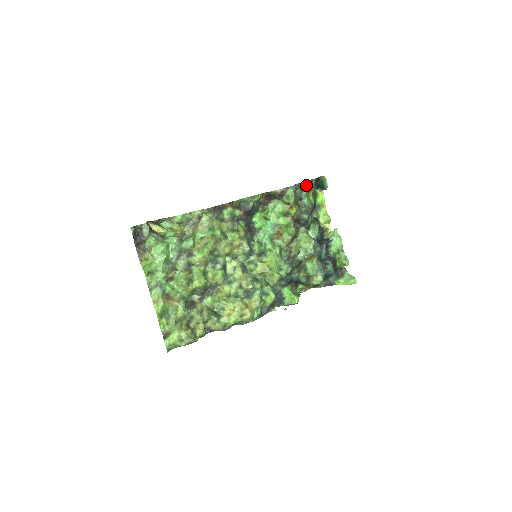
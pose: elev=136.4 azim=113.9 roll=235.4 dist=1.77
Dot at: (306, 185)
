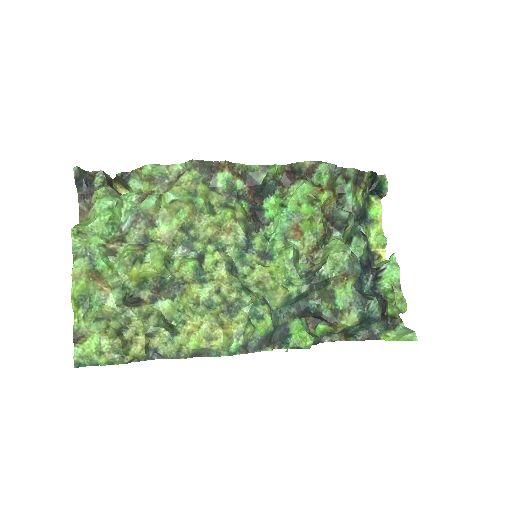
Dot at: (353, 176)
